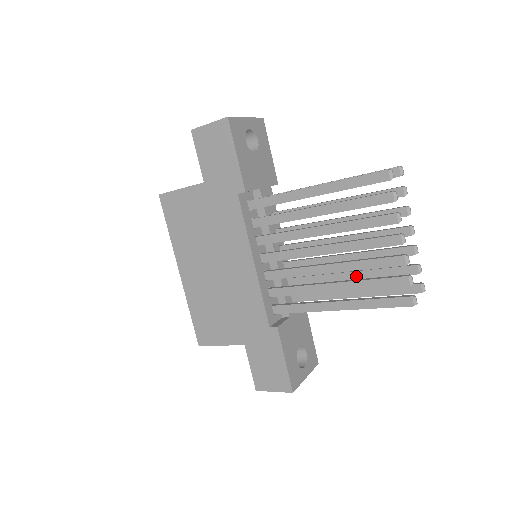
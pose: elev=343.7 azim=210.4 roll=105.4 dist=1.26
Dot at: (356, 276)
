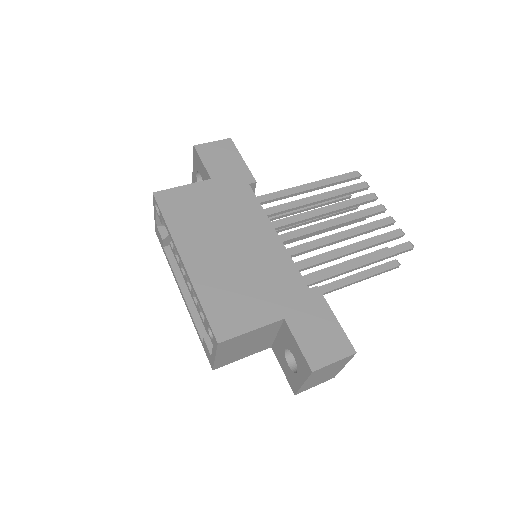
Dot at: occluded
